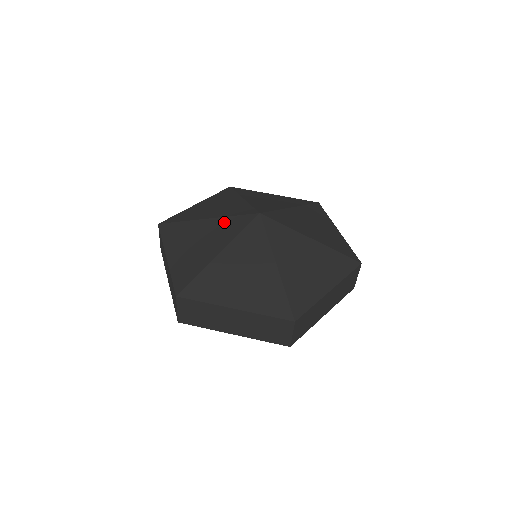
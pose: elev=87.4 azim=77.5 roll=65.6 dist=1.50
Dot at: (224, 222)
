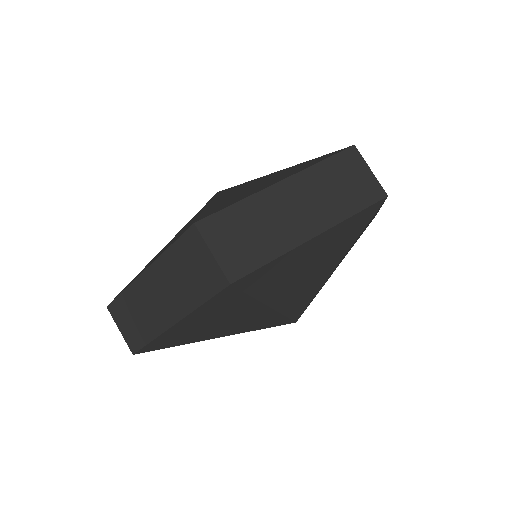
Dot at: (188, 222)
